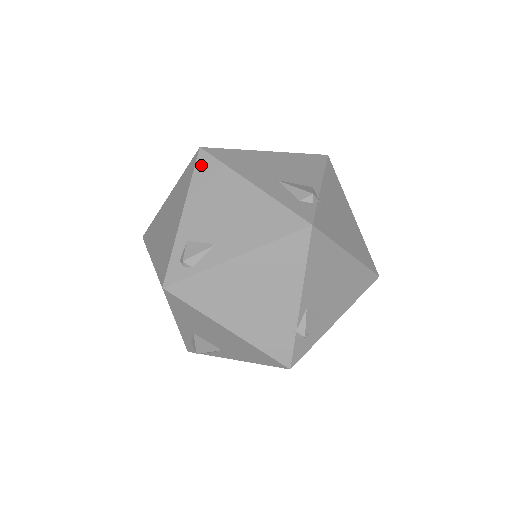
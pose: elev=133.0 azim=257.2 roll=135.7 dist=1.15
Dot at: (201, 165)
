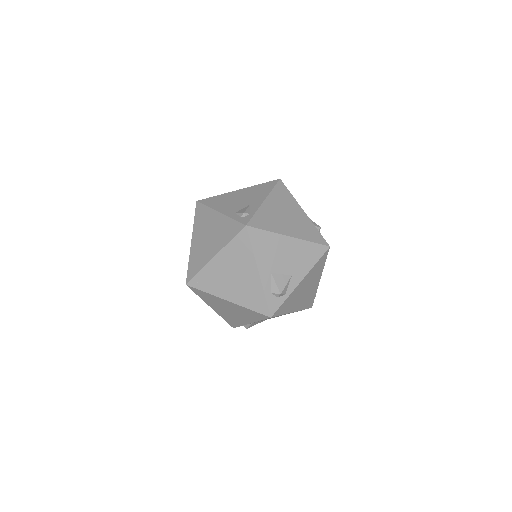
Dot at: (206, 202)
